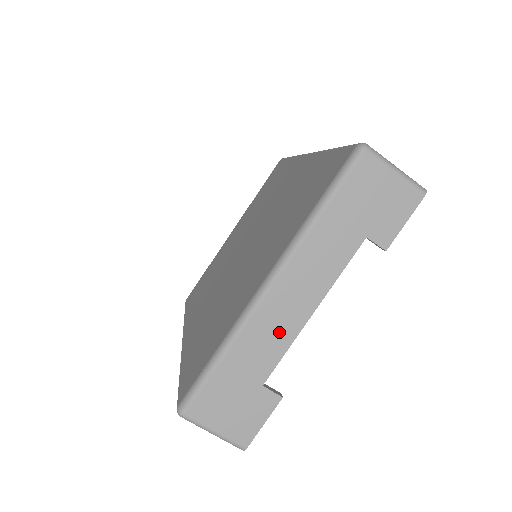
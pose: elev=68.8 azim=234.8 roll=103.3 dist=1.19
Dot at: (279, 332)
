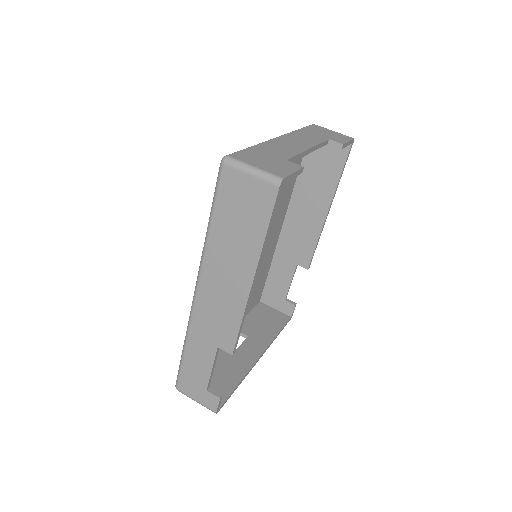
Dot at: (290, 148)
